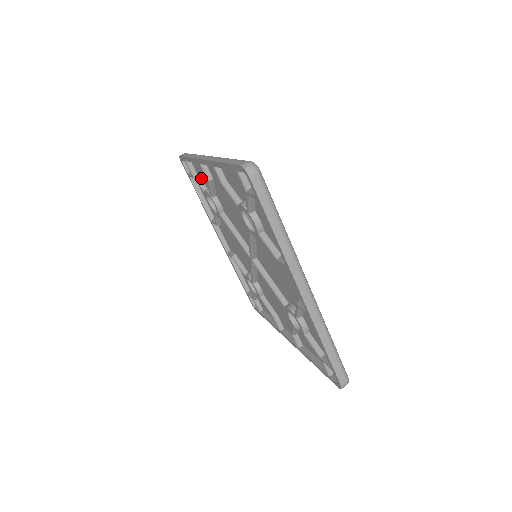
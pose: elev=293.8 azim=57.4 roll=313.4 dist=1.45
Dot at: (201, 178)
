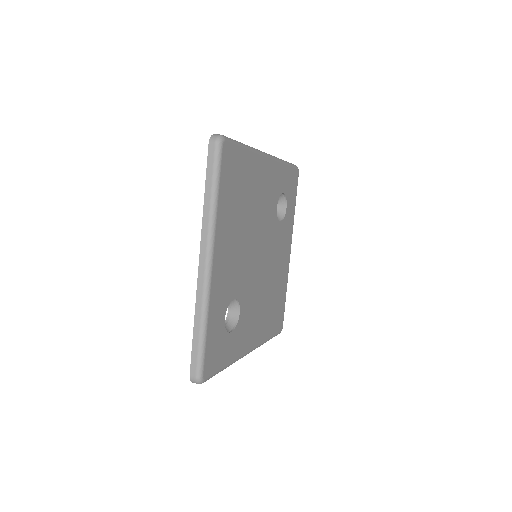
Dot at: occluded
